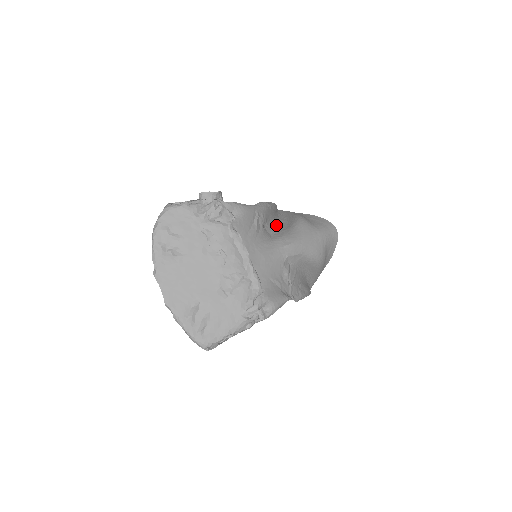
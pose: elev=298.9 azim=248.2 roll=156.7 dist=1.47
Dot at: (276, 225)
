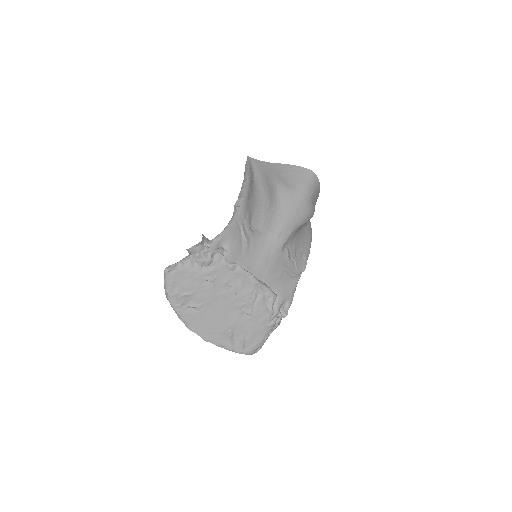
Dot at: (259, 207)
